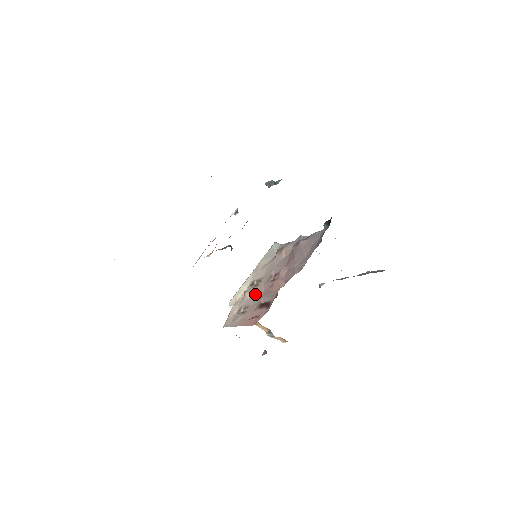
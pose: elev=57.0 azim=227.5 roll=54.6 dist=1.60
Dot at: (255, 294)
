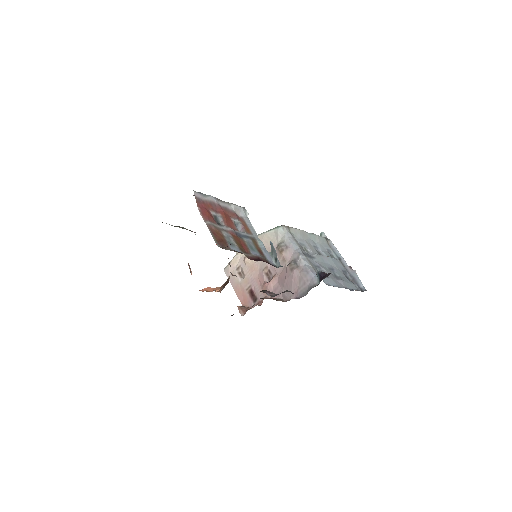
Dot at: (251, 270)
